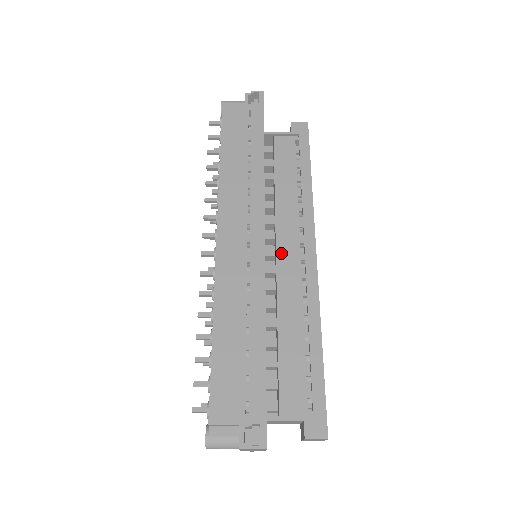
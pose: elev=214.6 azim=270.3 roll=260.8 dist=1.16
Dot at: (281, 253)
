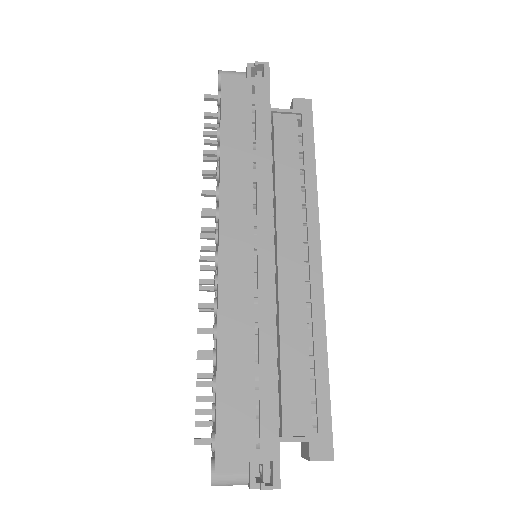
Dot at: (283, 252)
